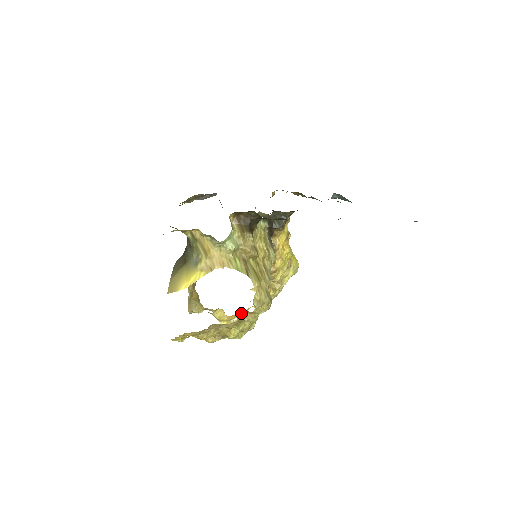
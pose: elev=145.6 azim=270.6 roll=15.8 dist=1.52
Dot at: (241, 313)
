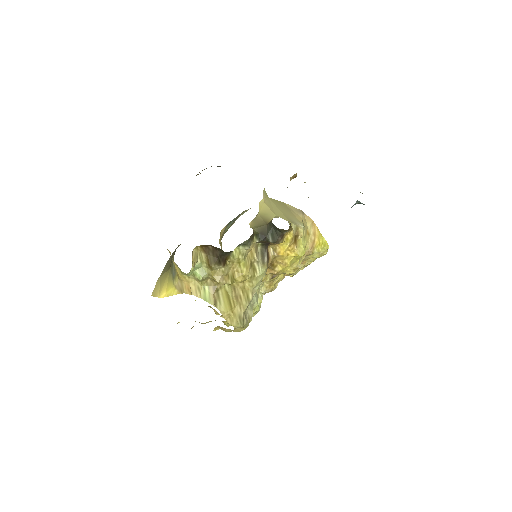
Dot at: (218, 326)
